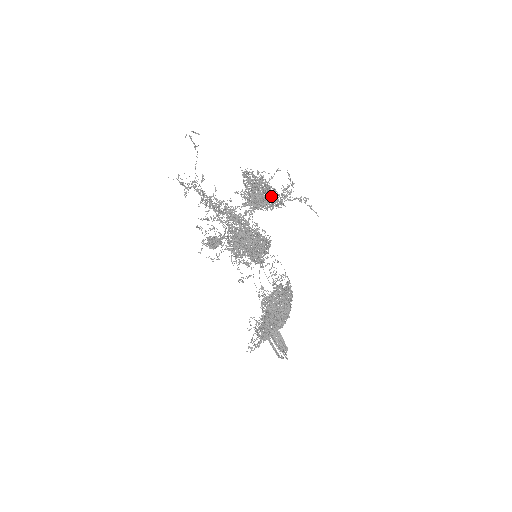
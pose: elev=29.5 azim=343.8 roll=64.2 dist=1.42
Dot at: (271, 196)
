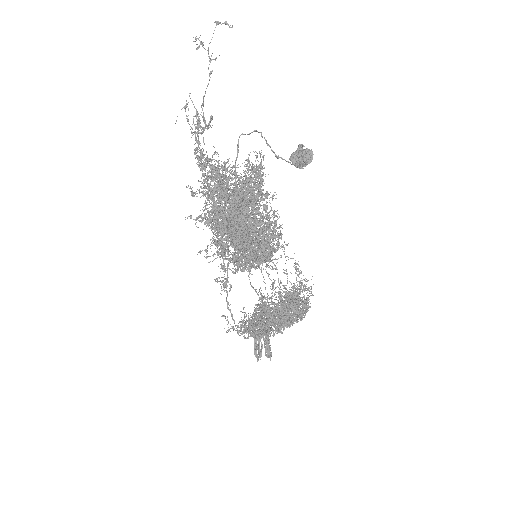
Dot at: (242, 223)
